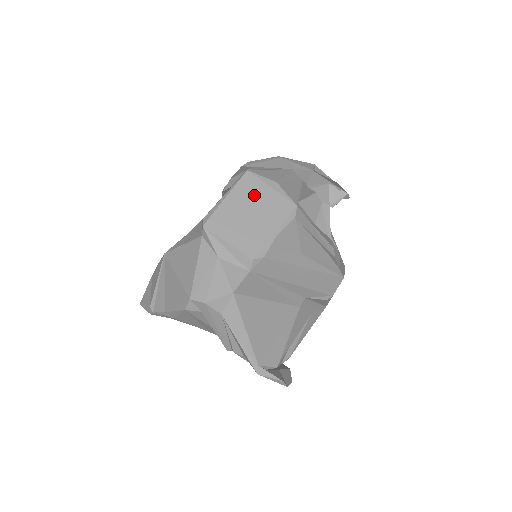
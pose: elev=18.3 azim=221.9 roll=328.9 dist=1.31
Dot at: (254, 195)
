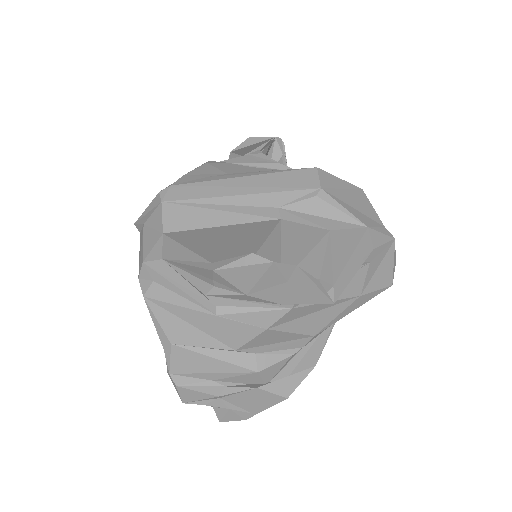
Dot at: occluded
